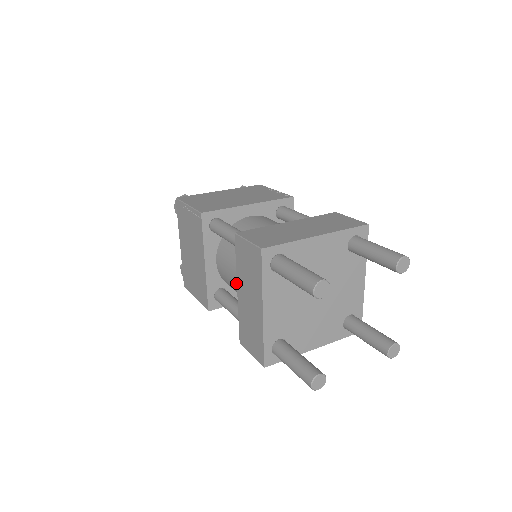
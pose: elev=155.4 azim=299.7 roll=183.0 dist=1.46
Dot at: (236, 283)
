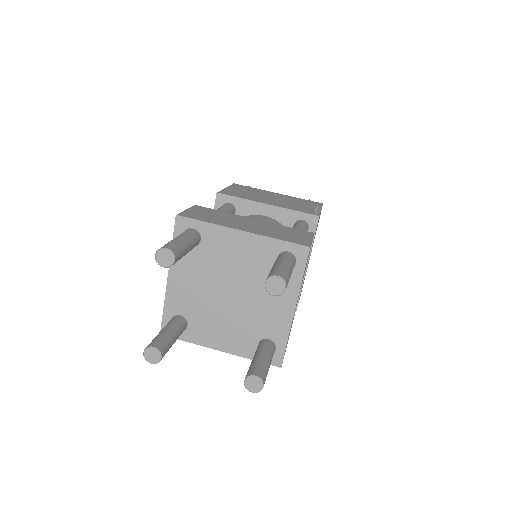
Dot at: occluded
